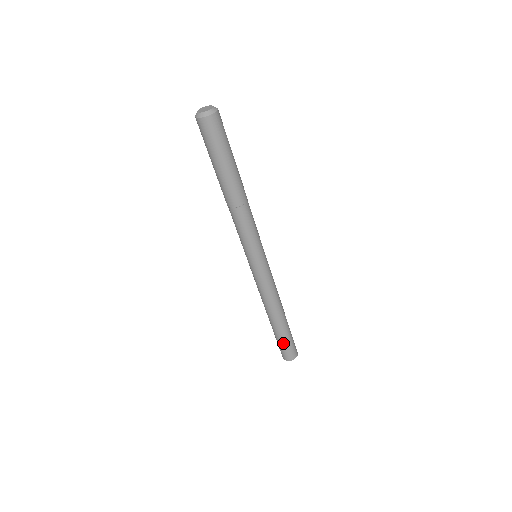
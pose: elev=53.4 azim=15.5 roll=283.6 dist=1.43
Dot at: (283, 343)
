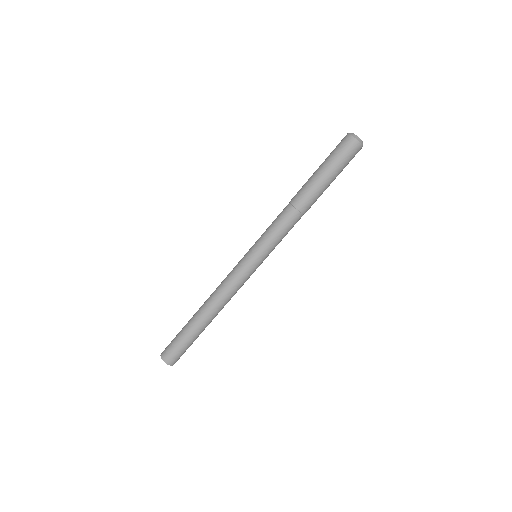
Dot at: (178, 336)
